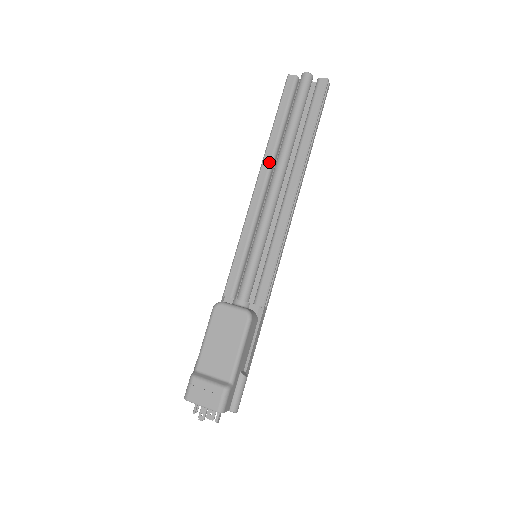
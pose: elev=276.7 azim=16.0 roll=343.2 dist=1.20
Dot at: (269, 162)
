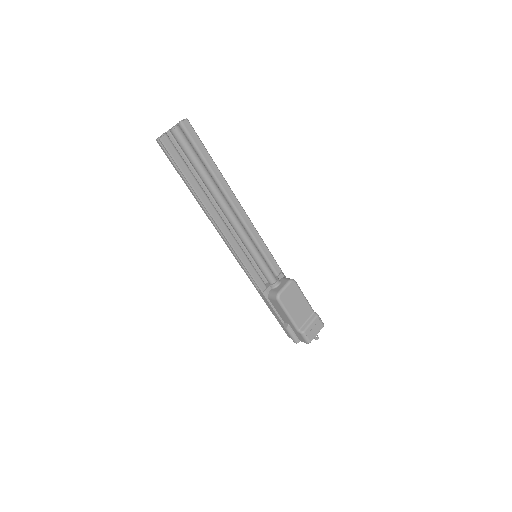
Dot at: (211, 204)
